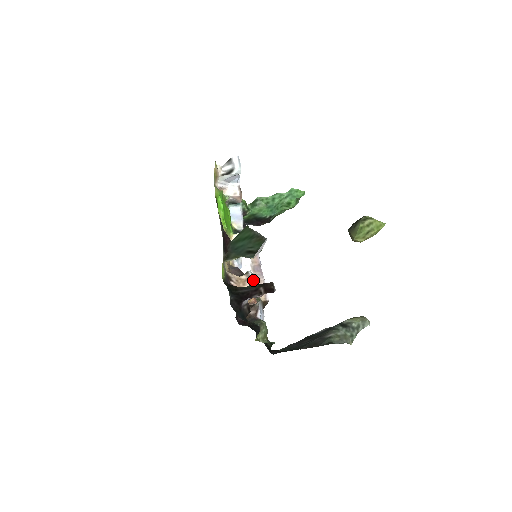
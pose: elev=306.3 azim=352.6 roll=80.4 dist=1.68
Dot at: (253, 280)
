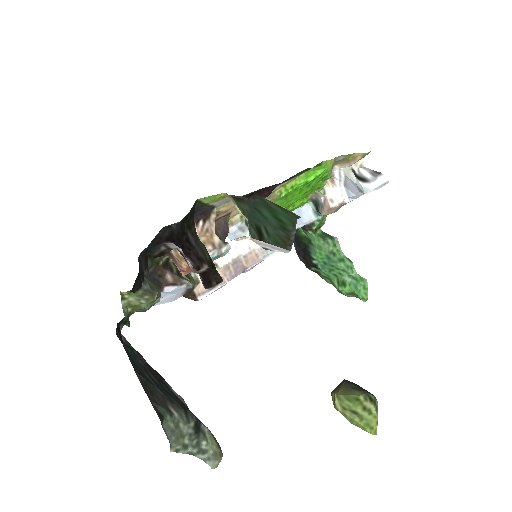
Dot at: (218, 257)
